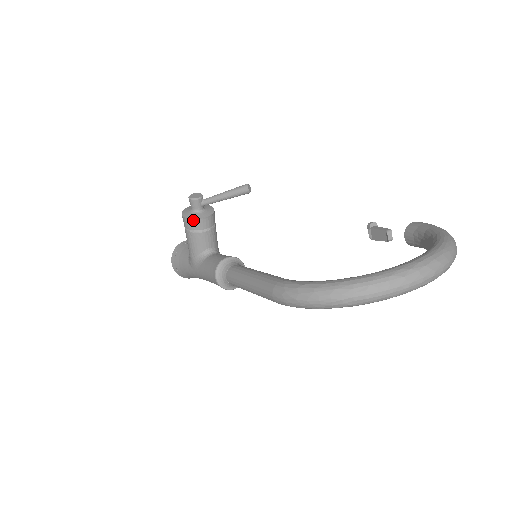
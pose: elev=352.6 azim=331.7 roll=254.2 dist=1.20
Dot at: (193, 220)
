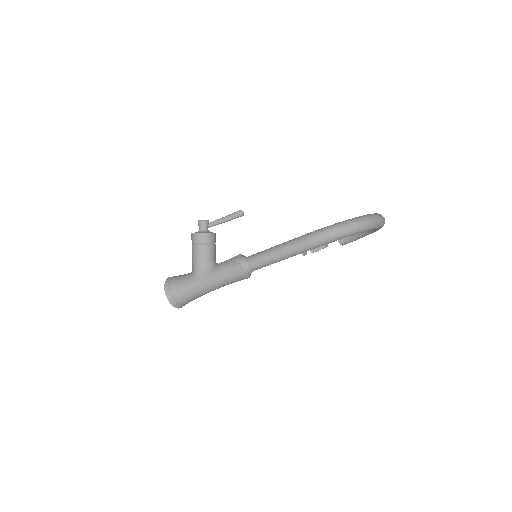
Dot at: (207, 234)
